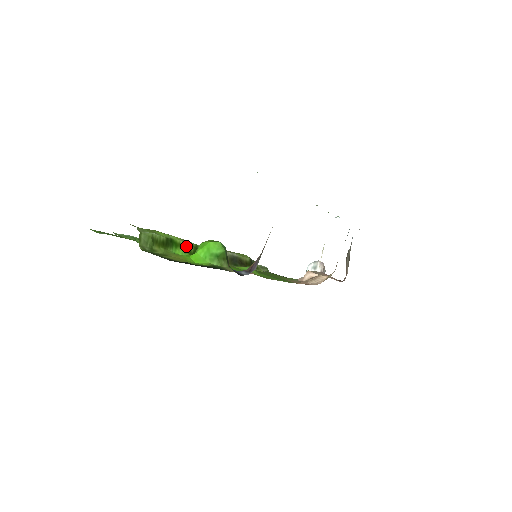
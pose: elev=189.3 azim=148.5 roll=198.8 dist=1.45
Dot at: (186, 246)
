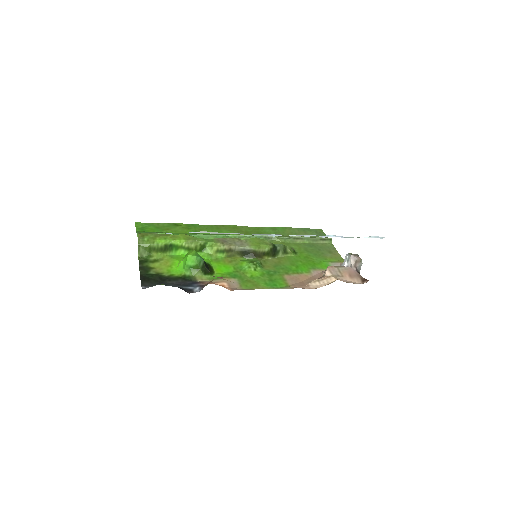
Dot at: (190, 246)
